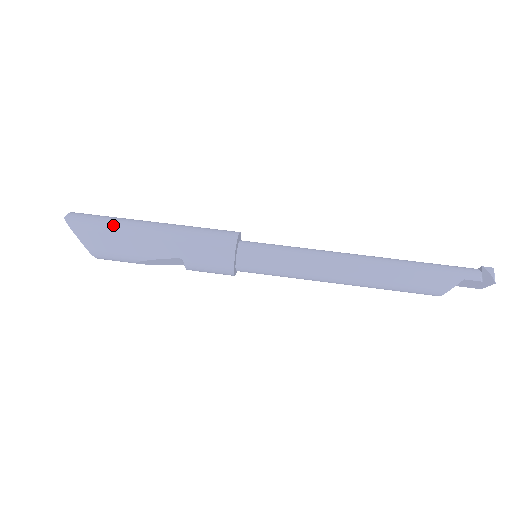
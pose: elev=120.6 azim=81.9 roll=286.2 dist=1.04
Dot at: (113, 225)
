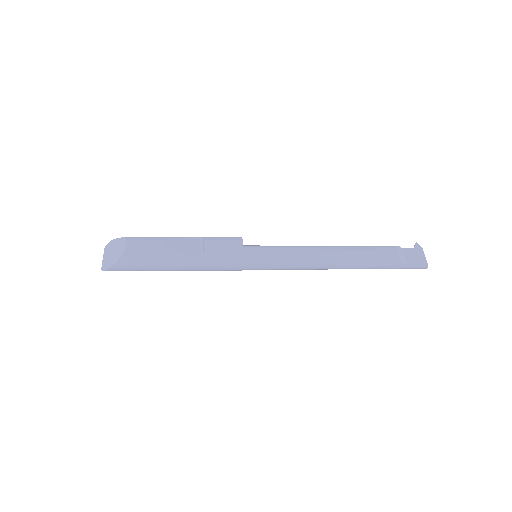
Dot at: occluded
